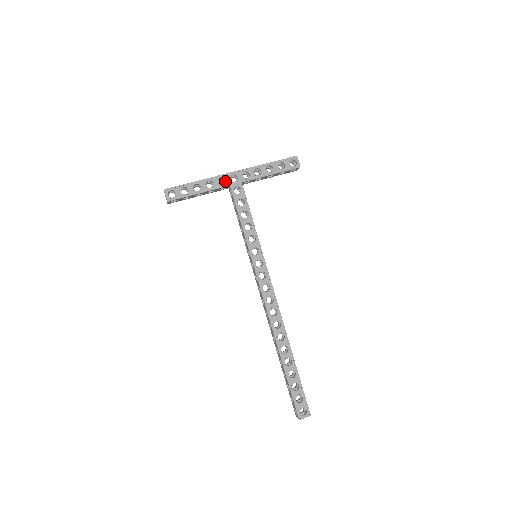
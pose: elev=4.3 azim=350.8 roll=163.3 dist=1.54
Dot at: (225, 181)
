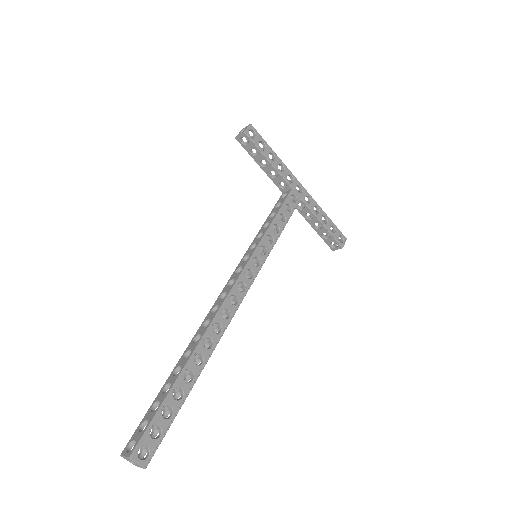
Dot at: (292, 182)
